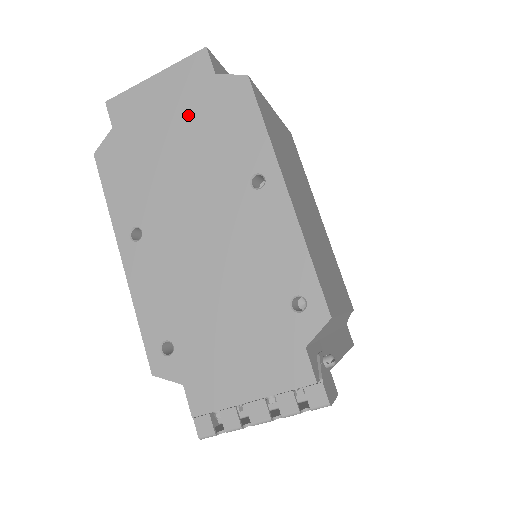
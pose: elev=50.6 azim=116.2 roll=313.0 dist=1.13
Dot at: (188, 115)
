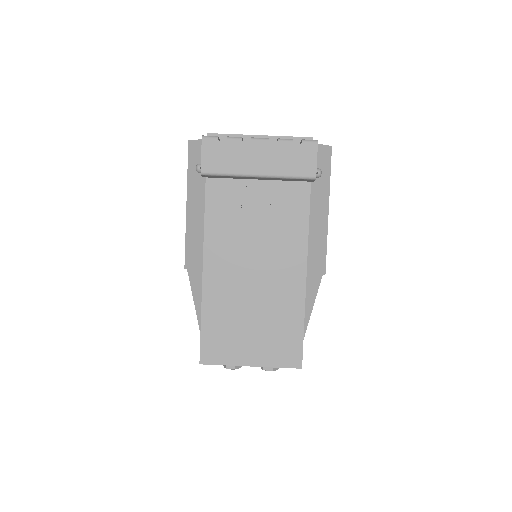
Dot at: occluded
